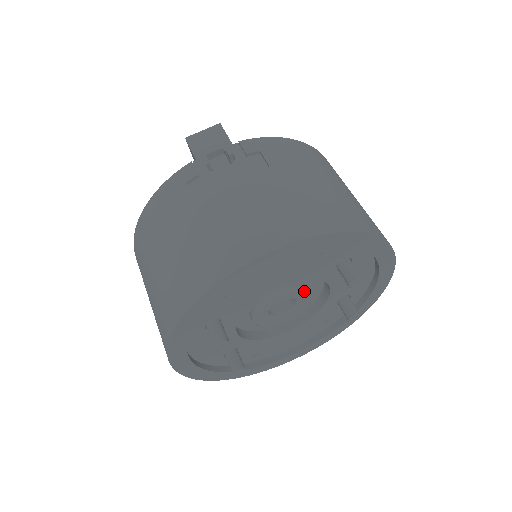
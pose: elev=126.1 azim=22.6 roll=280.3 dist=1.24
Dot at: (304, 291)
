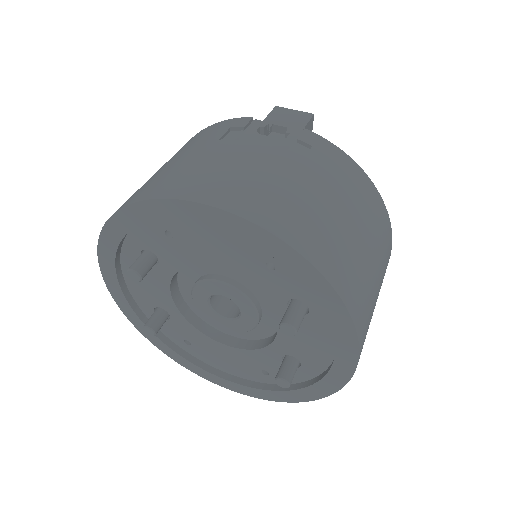
Dot at: (251, 307)
